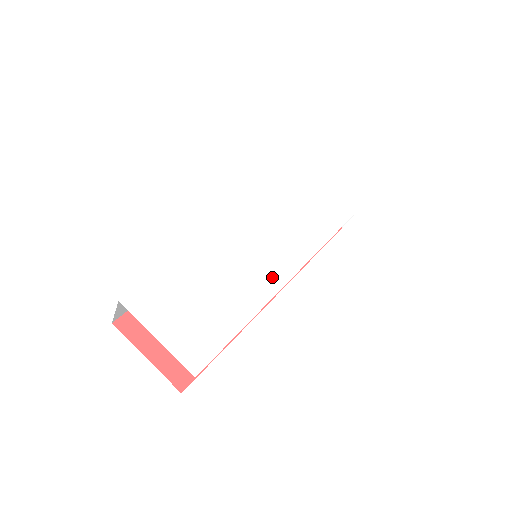
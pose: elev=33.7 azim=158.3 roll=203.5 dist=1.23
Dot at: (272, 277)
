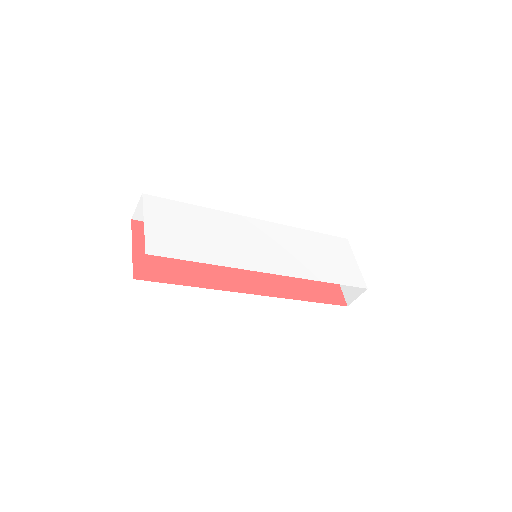
Dot at: (252, 261)
